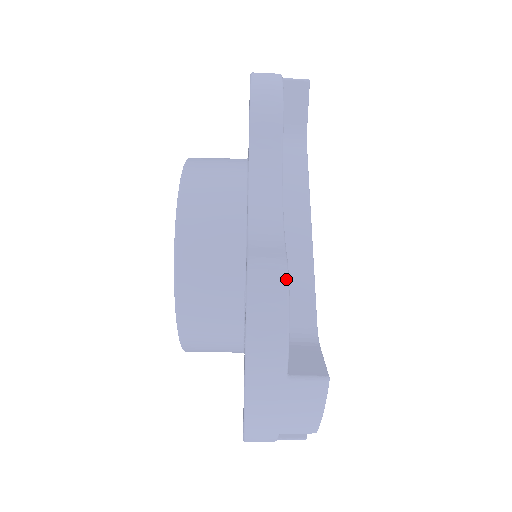
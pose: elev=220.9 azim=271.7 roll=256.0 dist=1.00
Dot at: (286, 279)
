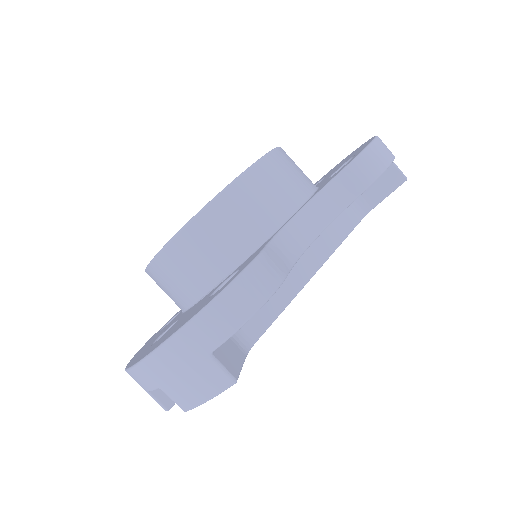
Dot at: (275, 290)
